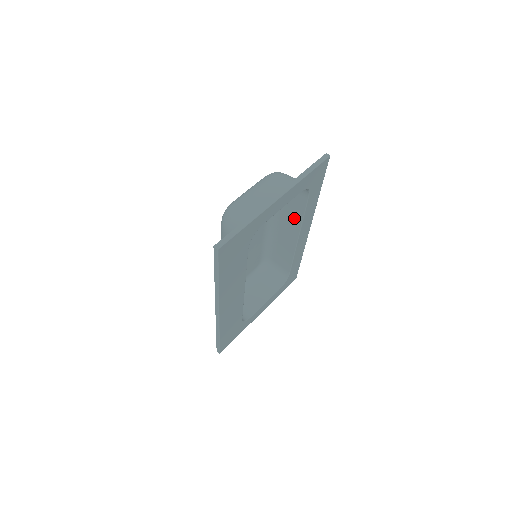
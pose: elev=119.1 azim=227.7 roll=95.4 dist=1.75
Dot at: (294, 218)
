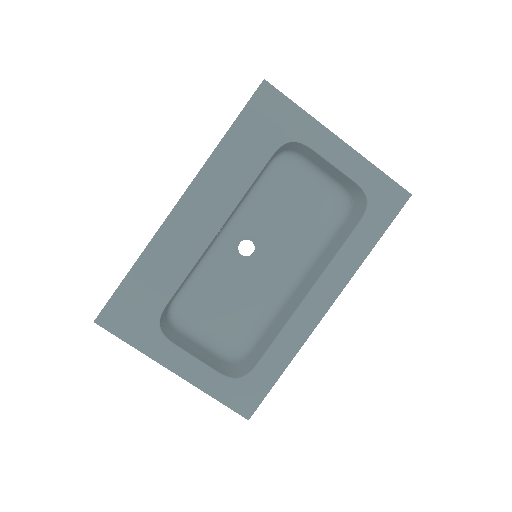
Dot at: (326, 260)
